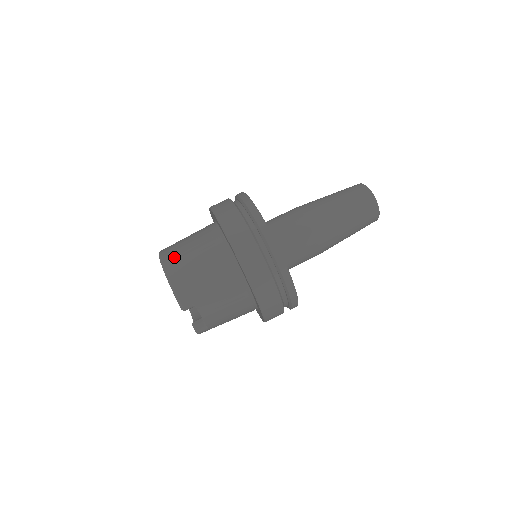
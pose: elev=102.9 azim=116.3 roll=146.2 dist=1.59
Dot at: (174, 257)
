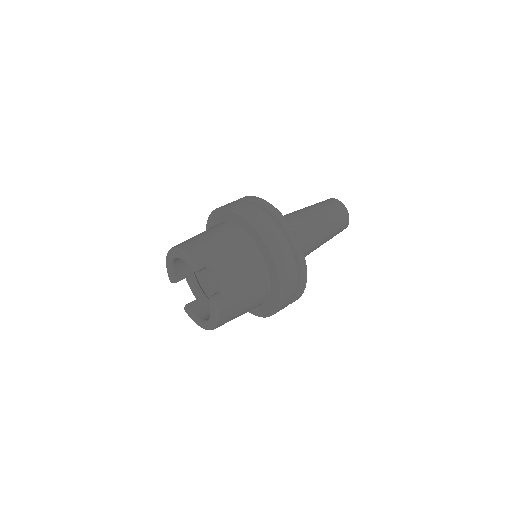
Dot at: occluded
